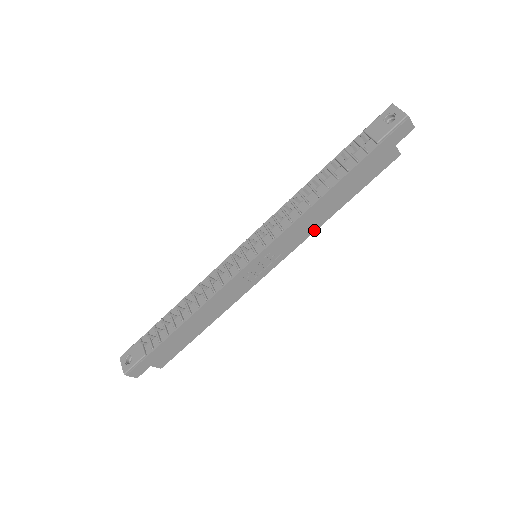
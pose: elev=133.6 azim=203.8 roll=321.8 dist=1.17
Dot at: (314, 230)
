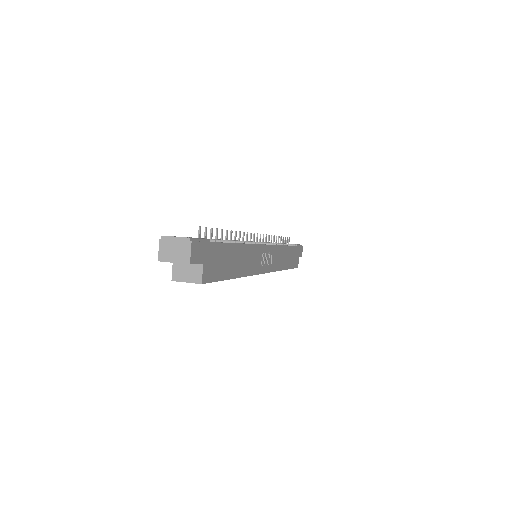
Dot at: (279, 269)
